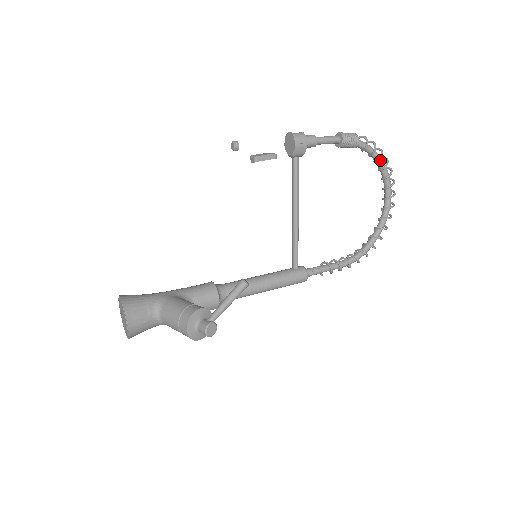
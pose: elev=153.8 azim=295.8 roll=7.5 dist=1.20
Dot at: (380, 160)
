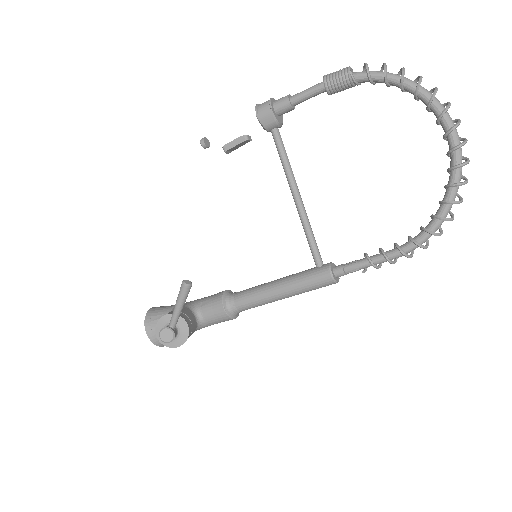
Dot at: (406, 84)
